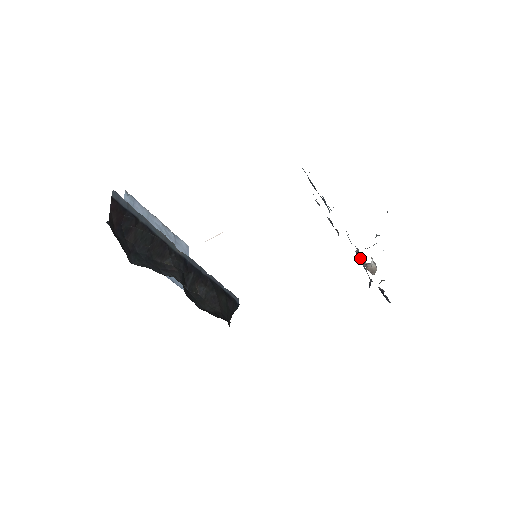
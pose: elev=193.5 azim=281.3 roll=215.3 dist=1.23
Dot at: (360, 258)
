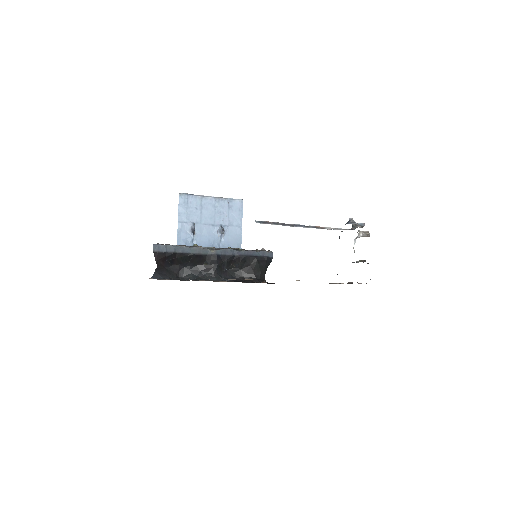
Dot at: occluded
